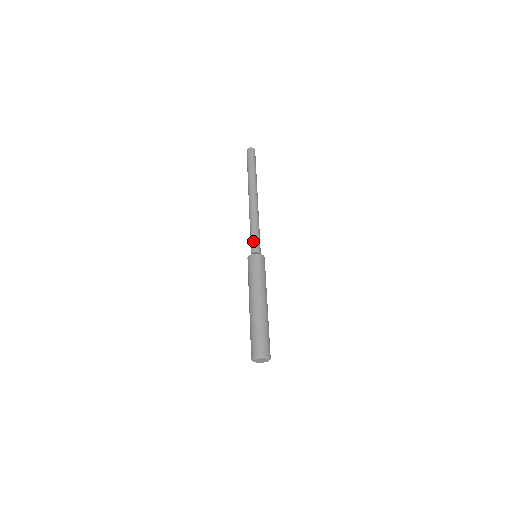
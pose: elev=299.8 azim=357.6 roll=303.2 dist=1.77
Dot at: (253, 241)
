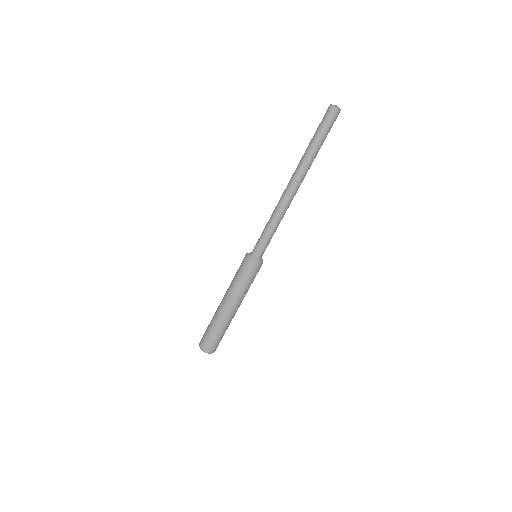
Dot at: (266, 245)
